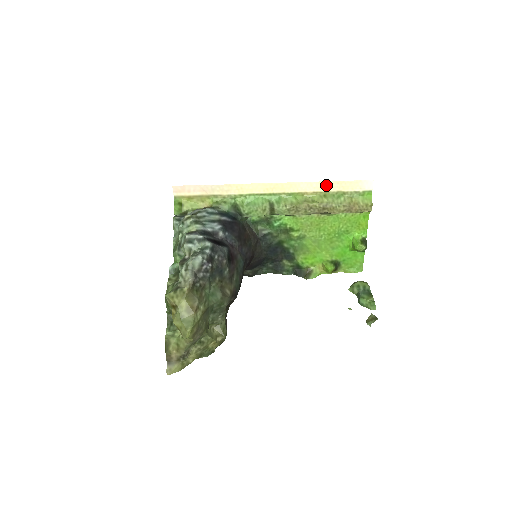
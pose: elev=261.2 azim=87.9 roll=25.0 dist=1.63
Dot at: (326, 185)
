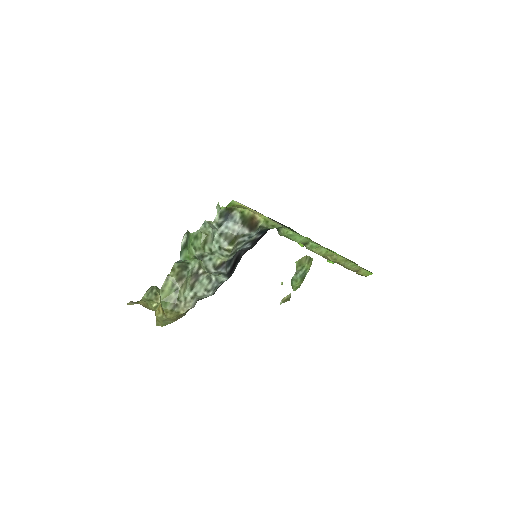
Dot at: occluded
